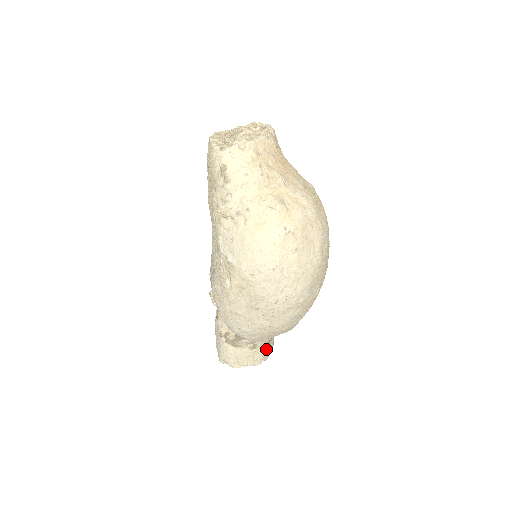
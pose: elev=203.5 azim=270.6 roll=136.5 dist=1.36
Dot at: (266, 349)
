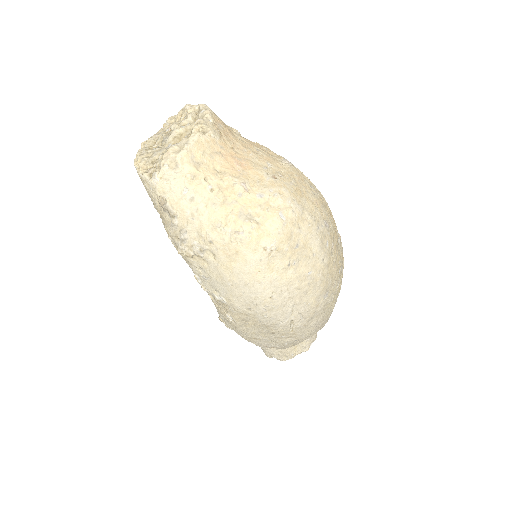
Dot at: occluded
